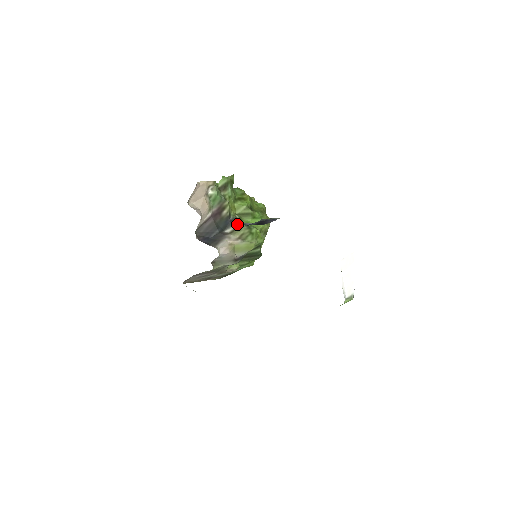
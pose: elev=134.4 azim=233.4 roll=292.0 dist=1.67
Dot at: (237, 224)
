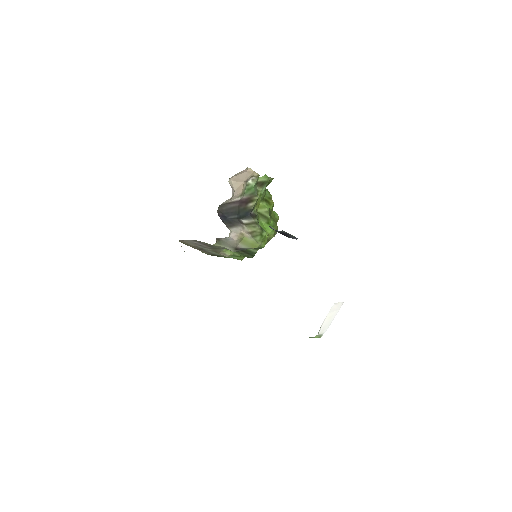
Dot at: (254, 220)
